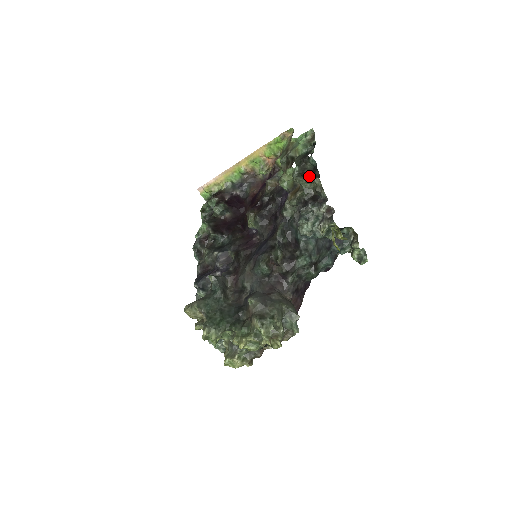
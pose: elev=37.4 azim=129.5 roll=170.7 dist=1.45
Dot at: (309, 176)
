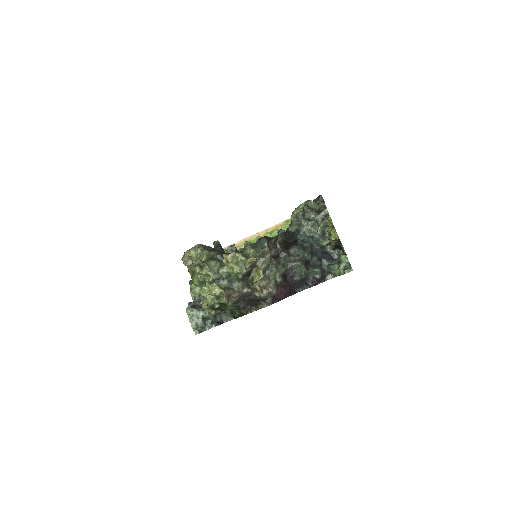
Dot at: (317, 203)
